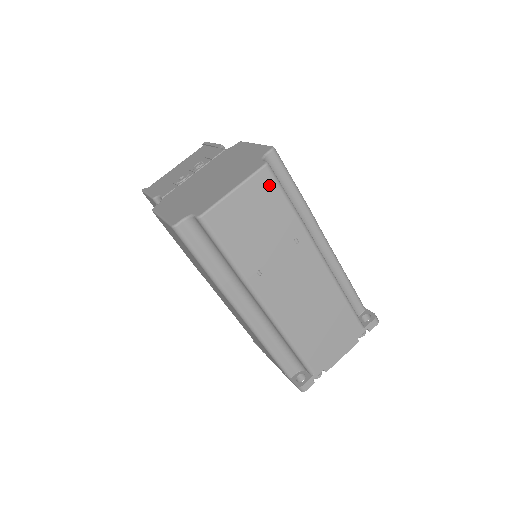
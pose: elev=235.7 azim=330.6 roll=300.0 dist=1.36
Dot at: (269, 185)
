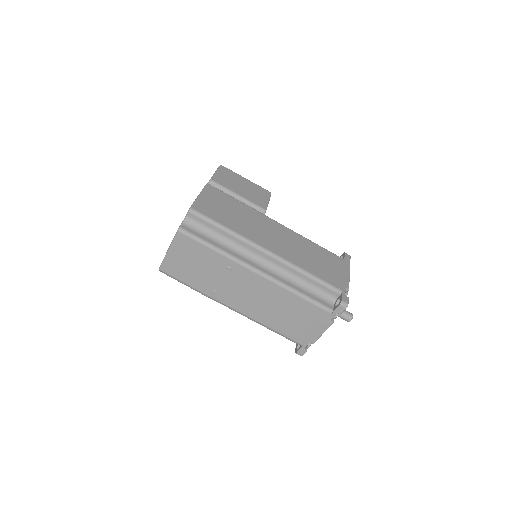
Dot at: (187, 241)
